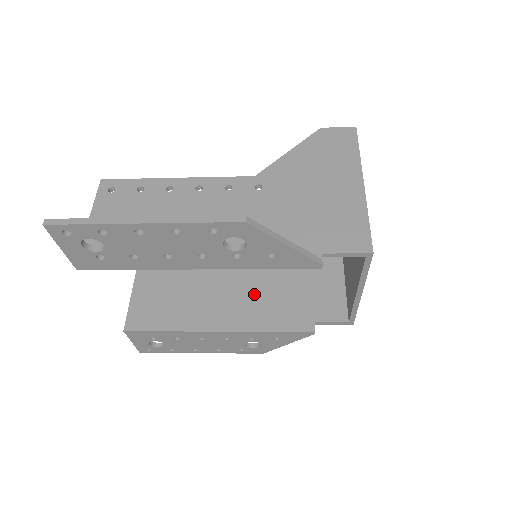
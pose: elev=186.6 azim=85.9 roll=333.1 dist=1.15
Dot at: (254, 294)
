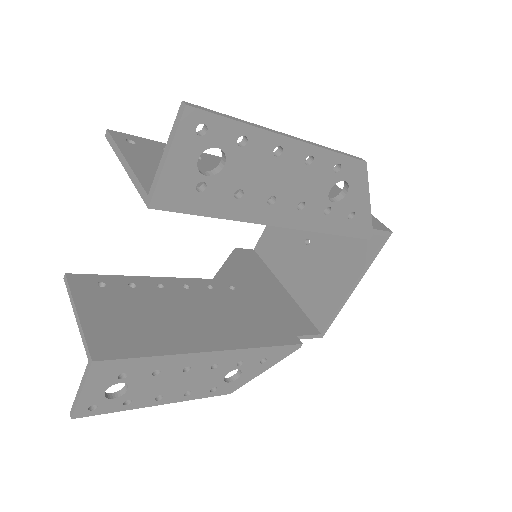
Dot at: (229, 314)
